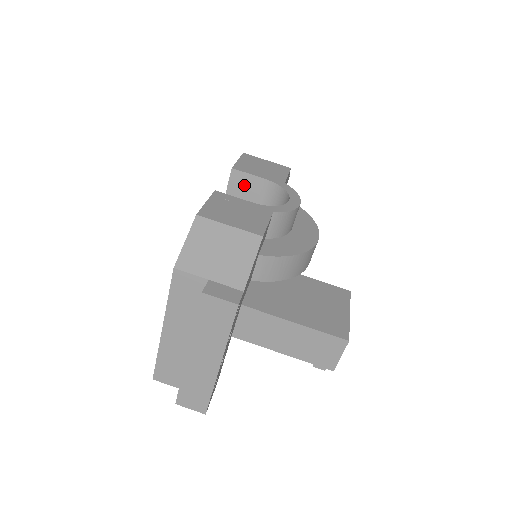
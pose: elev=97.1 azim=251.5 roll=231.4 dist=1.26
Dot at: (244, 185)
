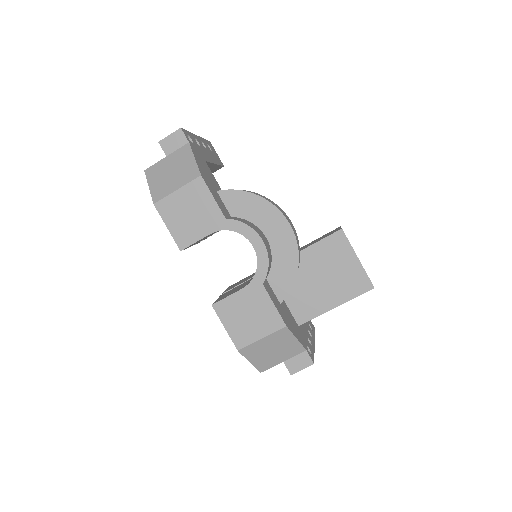
Dot at: occluded
